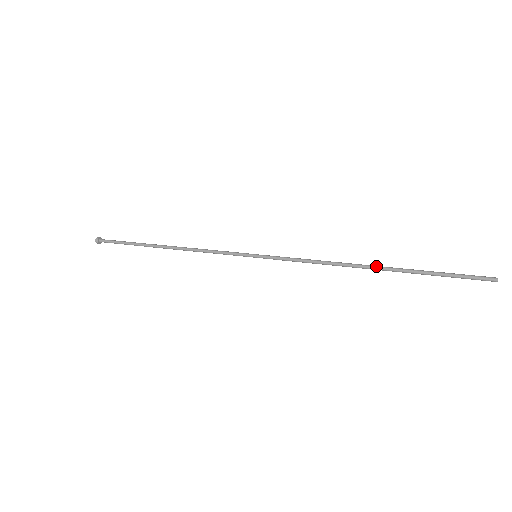
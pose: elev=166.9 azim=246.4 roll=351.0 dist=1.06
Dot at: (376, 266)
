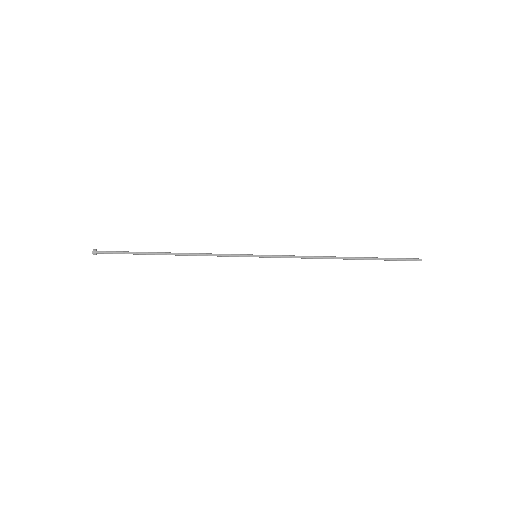
Dot at: (347, 257)
